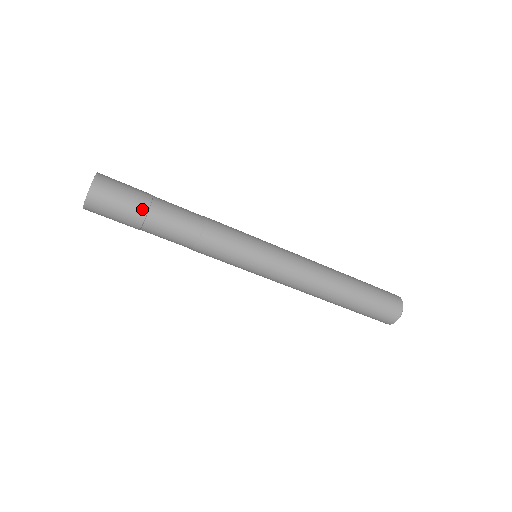
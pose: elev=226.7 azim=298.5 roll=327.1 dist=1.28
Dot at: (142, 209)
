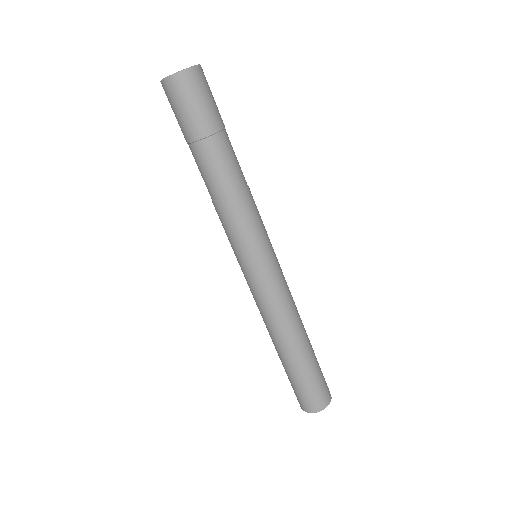
Dot at: (200, 132)
